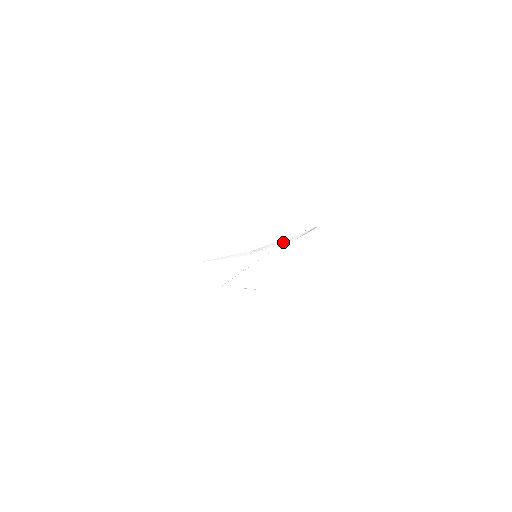
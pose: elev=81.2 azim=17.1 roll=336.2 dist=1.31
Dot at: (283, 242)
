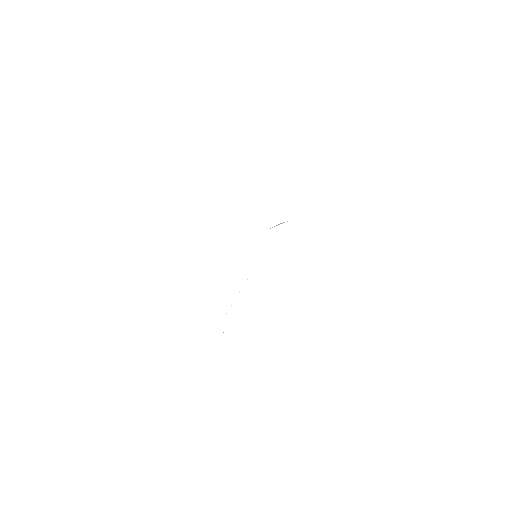
Dot at: (279, 224)
